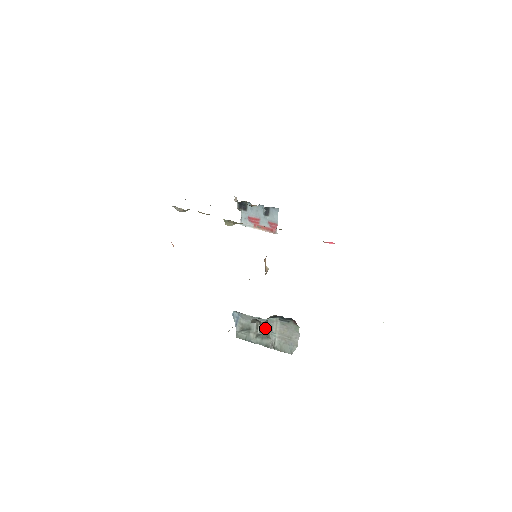
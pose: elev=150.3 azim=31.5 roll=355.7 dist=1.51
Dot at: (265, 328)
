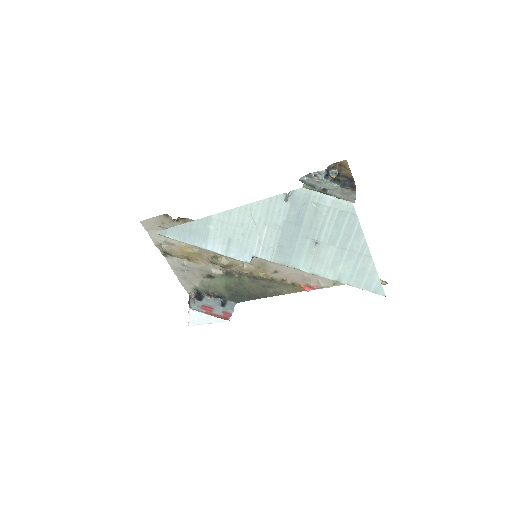
Dot at: (327, 191)
